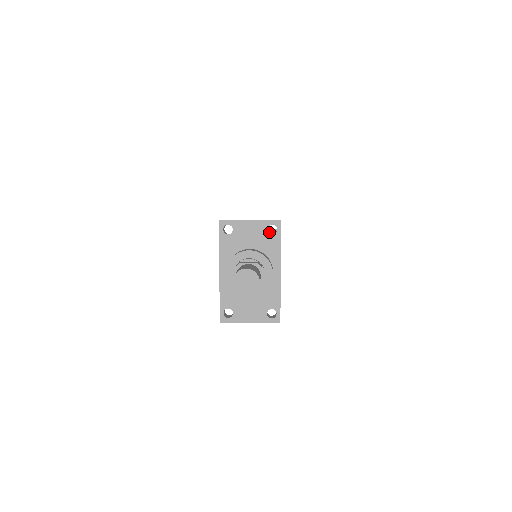
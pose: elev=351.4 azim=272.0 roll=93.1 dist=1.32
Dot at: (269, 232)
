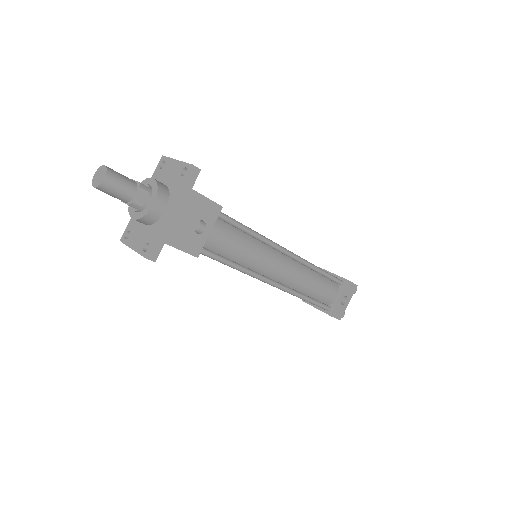
Dot at: occluded
